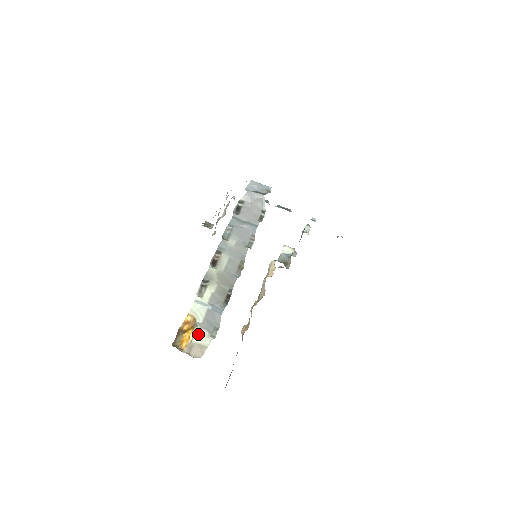
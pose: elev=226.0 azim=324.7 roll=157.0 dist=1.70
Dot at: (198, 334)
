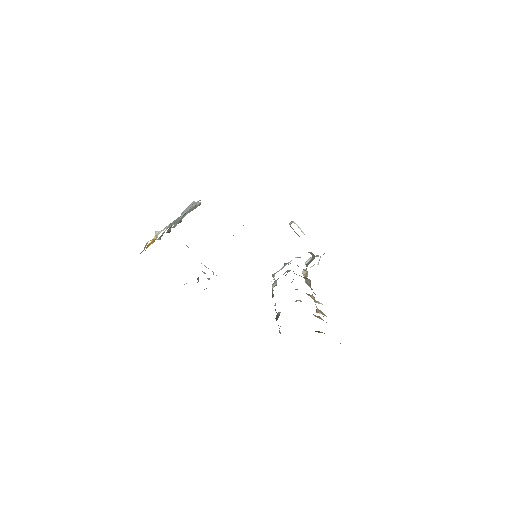
Dot at: (160, 232)
